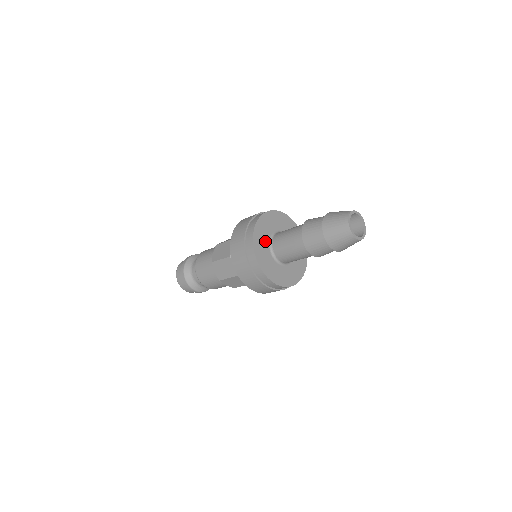
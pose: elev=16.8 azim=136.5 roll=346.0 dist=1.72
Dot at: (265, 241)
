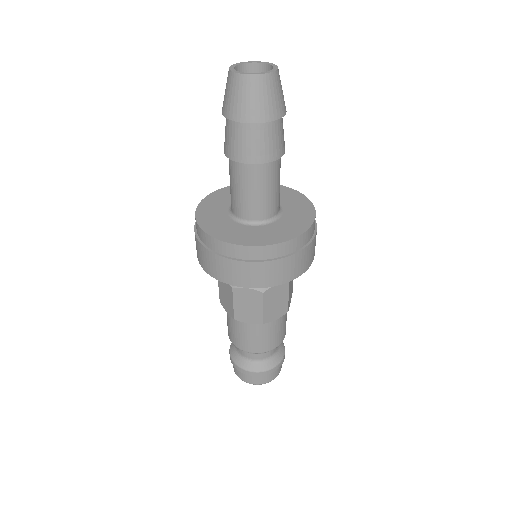
Dot at: occluded
